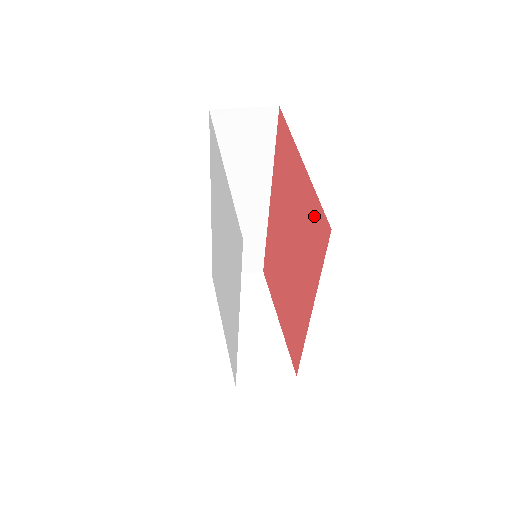
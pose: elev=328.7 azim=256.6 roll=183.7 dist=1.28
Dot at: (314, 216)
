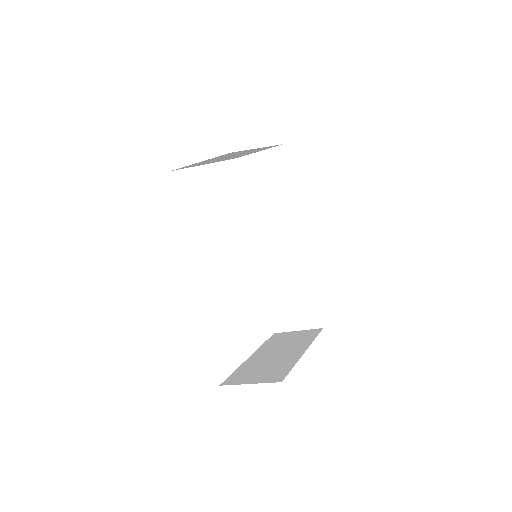
Dot at: occluded
